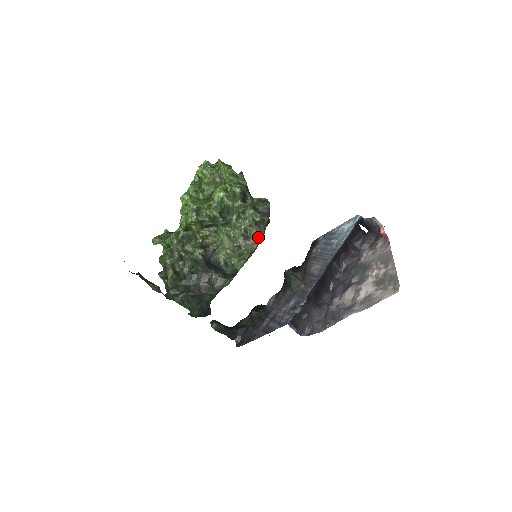
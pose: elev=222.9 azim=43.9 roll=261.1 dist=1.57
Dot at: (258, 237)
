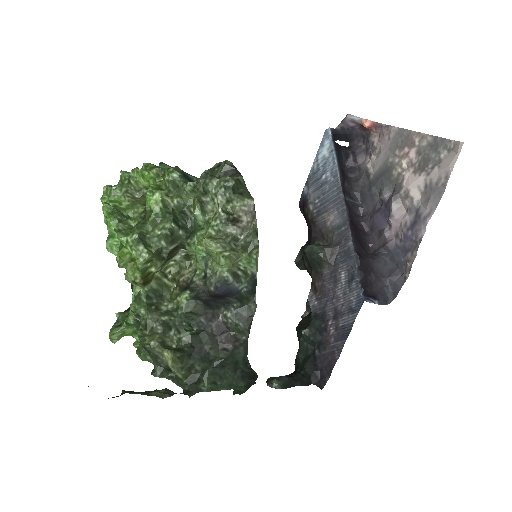
Dot at: (249, 207)
